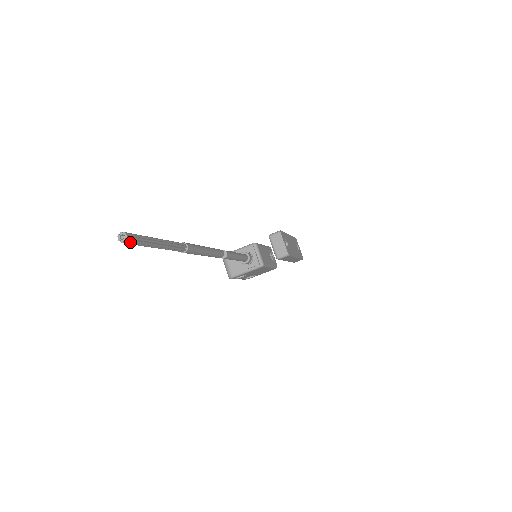
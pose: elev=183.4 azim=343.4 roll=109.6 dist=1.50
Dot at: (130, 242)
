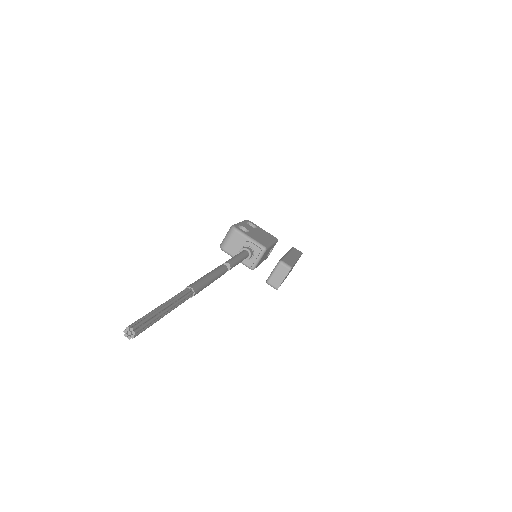
Dot at: (134, 335)
